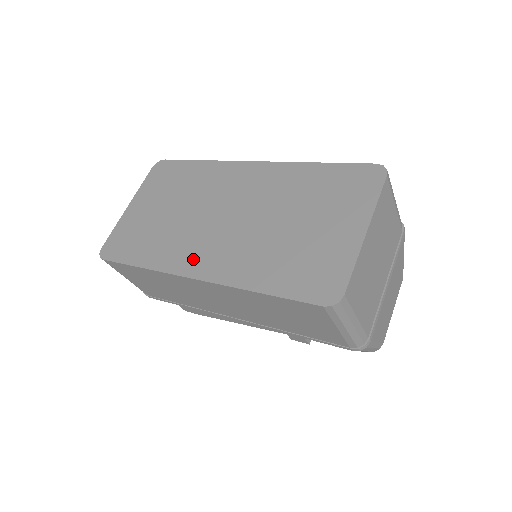
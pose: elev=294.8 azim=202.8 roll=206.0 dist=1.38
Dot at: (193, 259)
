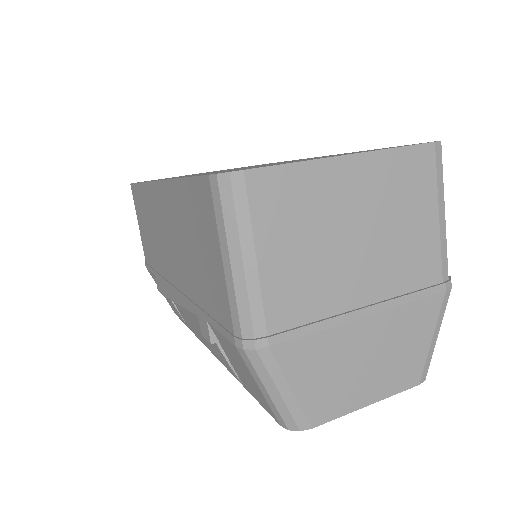
Dot at: occluded
